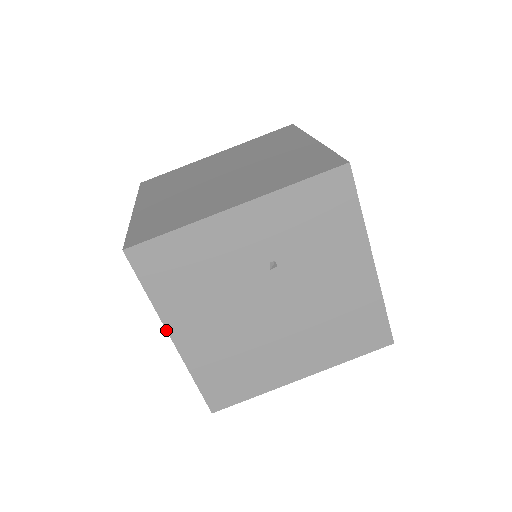
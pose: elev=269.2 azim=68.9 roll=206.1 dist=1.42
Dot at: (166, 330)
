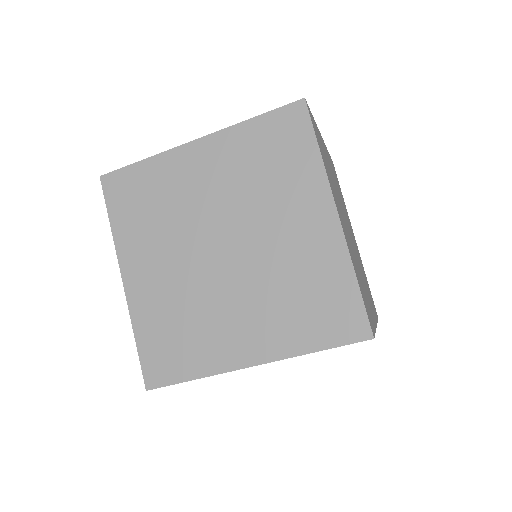
Dot at: occluded
